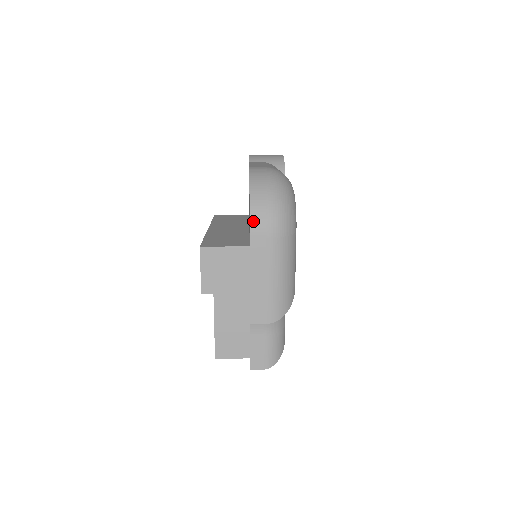
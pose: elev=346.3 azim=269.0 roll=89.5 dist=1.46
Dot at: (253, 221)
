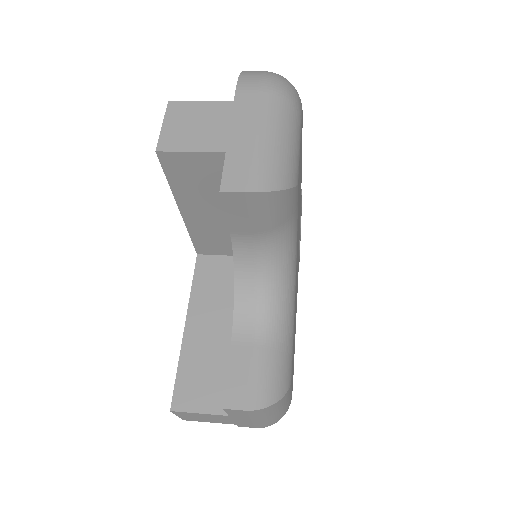
Dot at: (242, 80)
